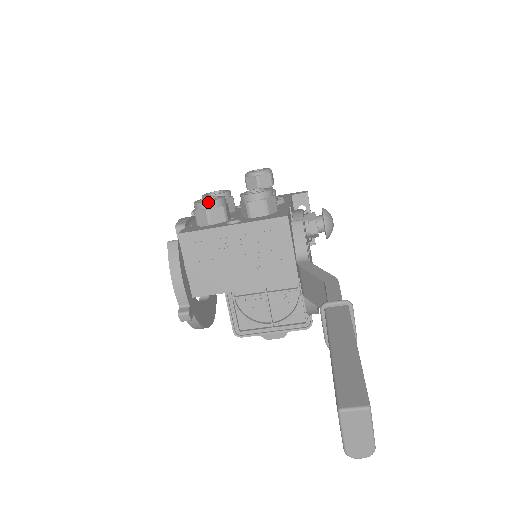
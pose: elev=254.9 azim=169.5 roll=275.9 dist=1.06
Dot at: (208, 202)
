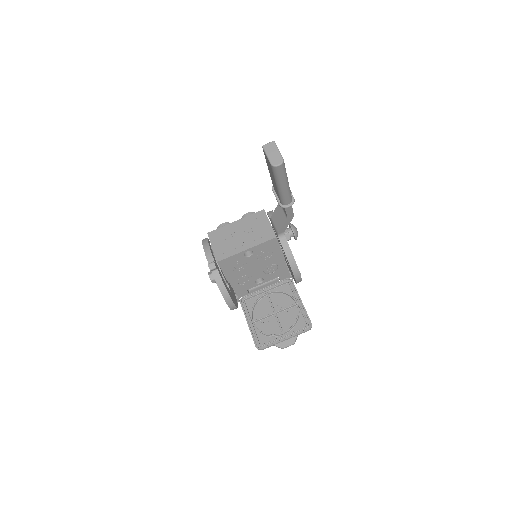
Dot at: (224, 223)
